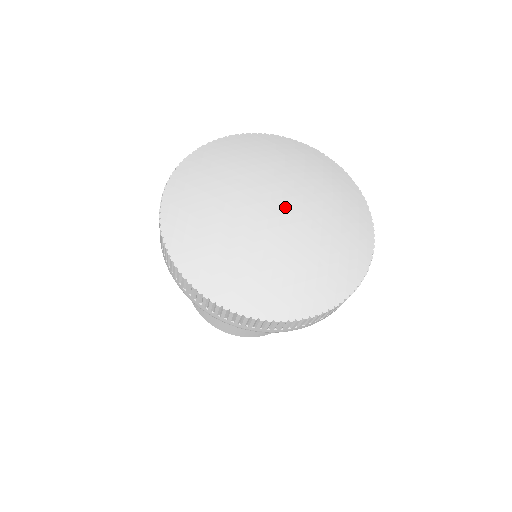
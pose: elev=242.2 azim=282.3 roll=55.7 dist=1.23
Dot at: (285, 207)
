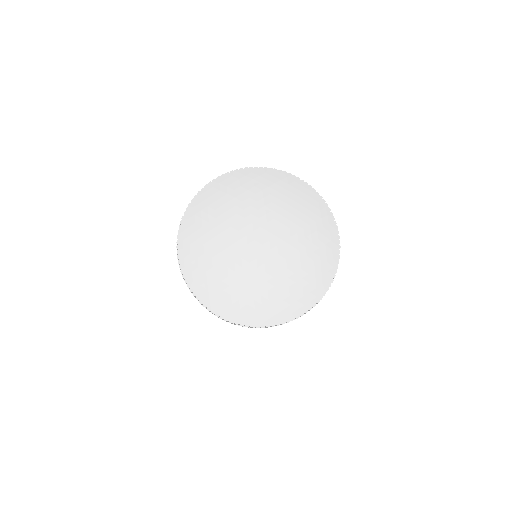
Dot at: (265, 247)
